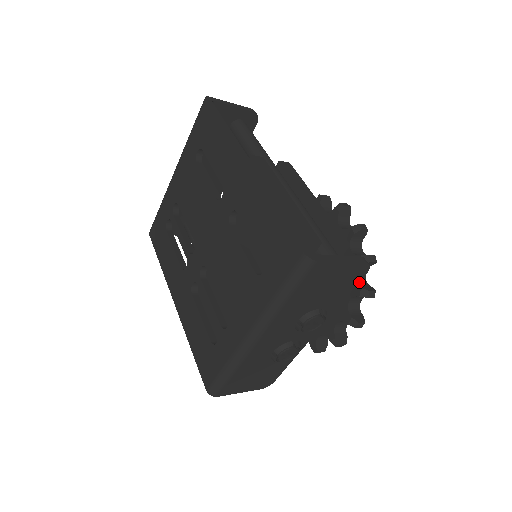
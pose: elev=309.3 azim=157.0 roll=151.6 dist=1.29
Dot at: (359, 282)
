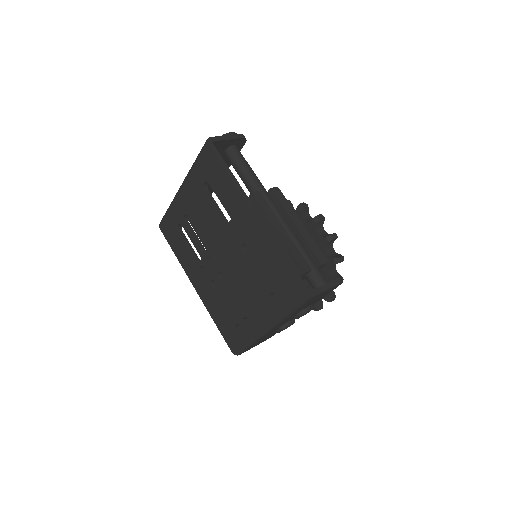
Dot at: (332, 273)
